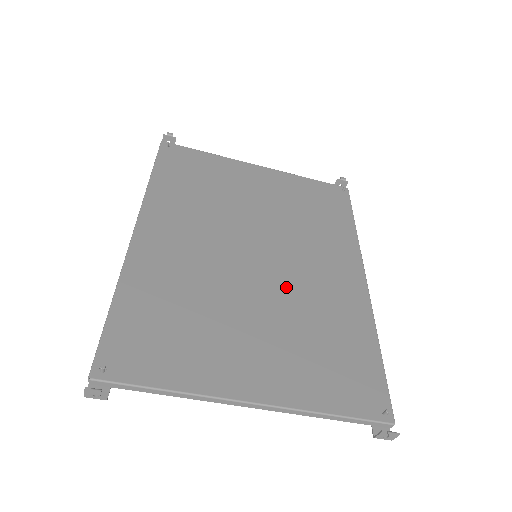
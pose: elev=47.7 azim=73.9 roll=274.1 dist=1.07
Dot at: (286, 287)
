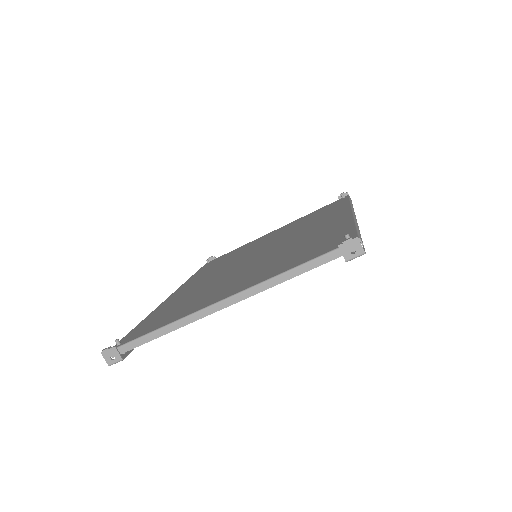
Dot at: (275, 251)
